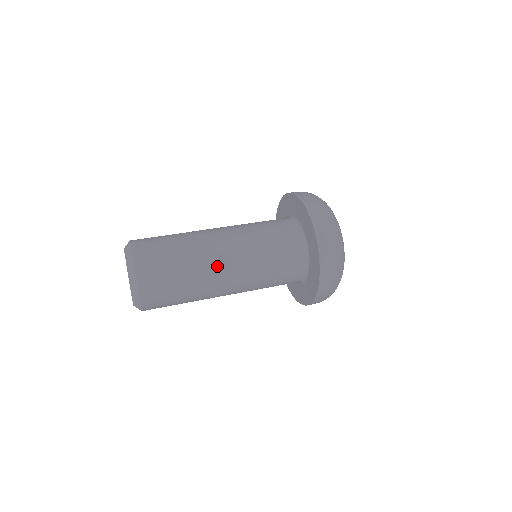
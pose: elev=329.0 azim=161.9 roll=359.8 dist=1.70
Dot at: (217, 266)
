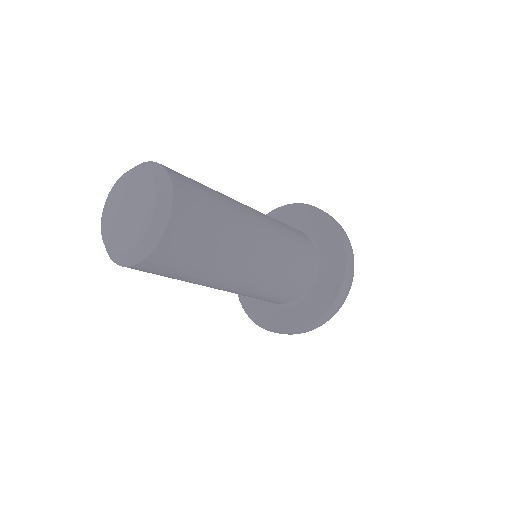
Dot at: (250, 221)
